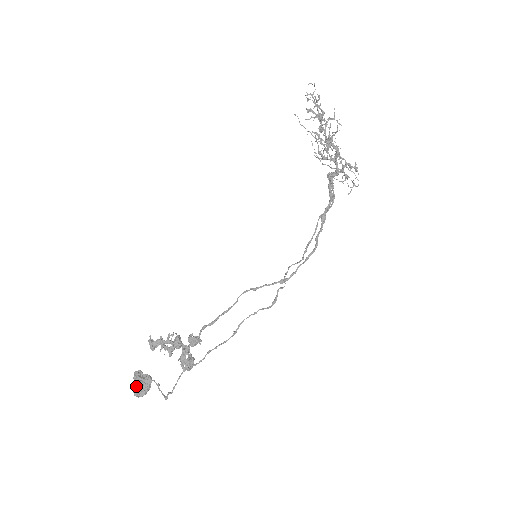
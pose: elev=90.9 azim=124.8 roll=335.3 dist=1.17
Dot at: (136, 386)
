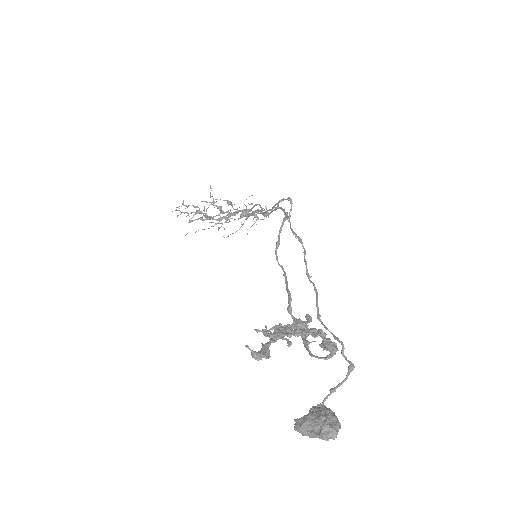
Dot at: (313, 423)
